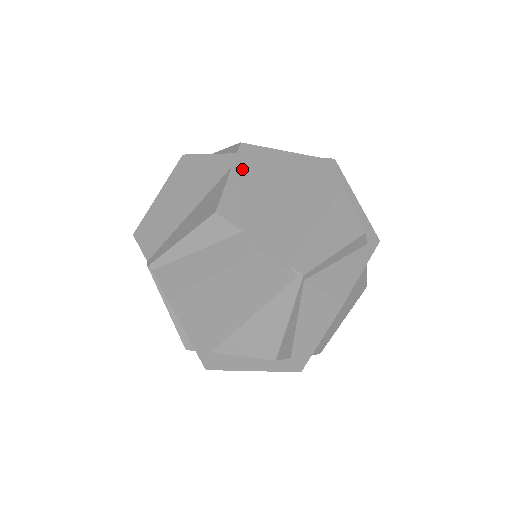
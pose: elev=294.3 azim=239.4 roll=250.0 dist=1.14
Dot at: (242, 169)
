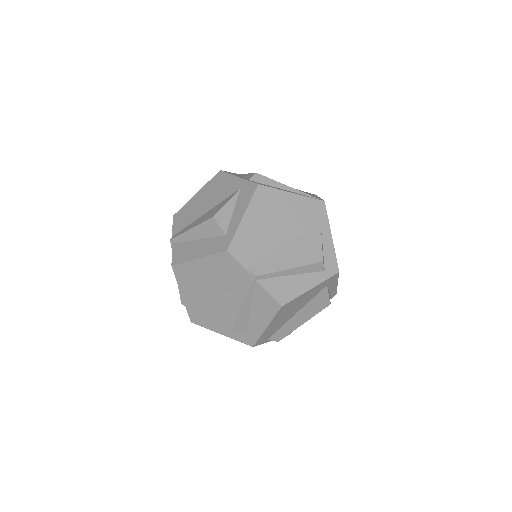
Dot at: (244, 192)
